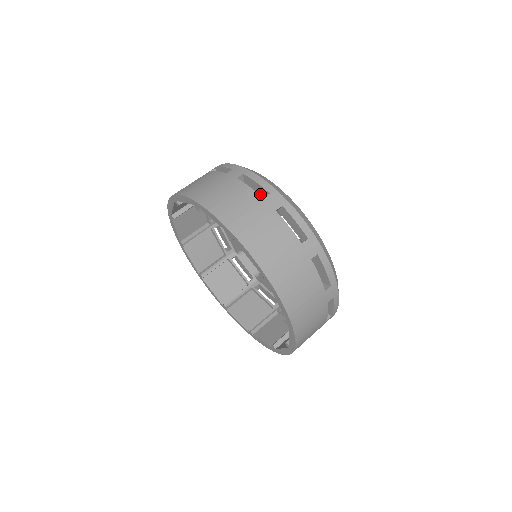
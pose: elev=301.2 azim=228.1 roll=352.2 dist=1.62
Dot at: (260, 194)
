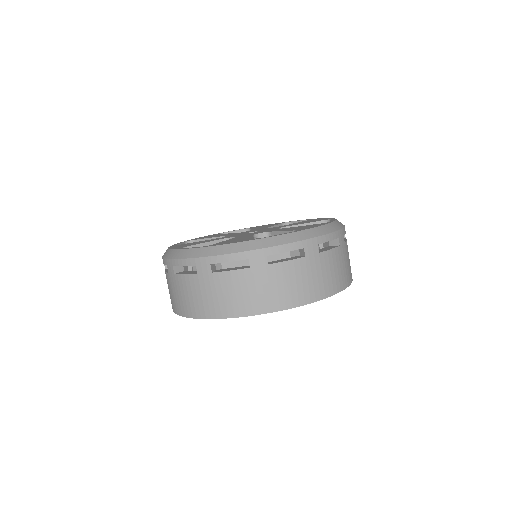
Dot at: occluded
